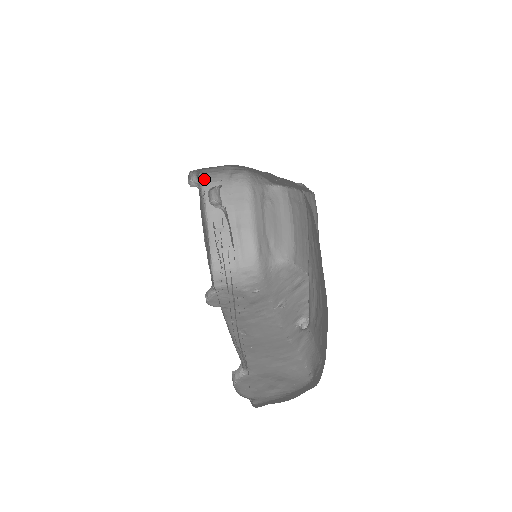
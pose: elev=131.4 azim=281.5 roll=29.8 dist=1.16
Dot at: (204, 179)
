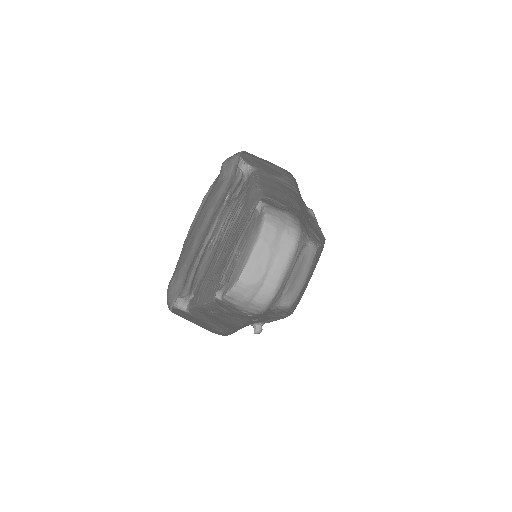
Dot at: (268, 220)
